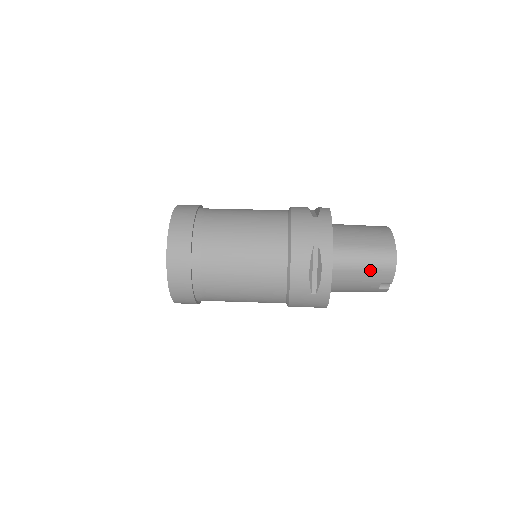
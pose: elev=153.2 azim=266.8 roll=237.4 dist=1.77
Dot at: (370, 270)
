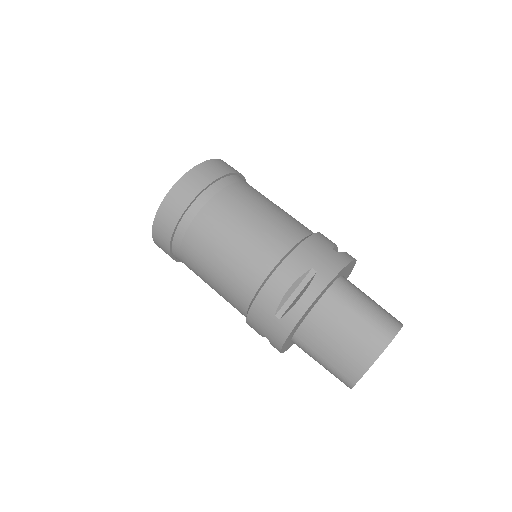
Dot at: occluded
